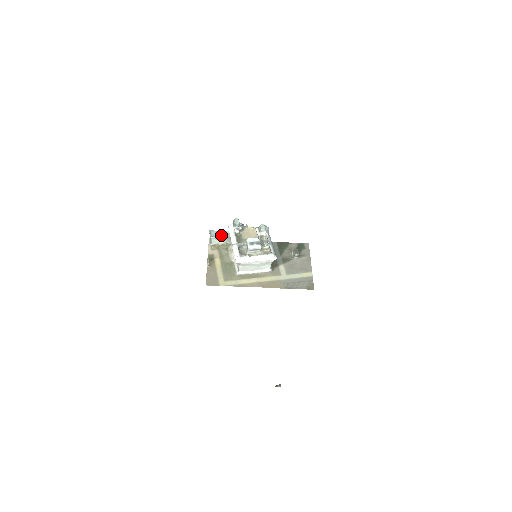
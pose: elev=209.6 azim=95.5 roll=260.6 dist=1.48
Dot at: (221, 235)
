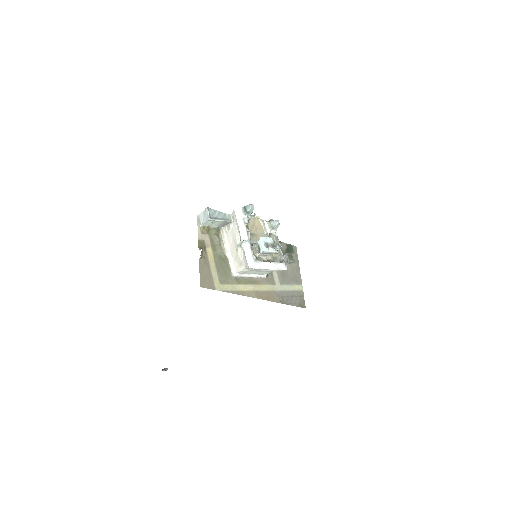
Dot at: (221, 218)
